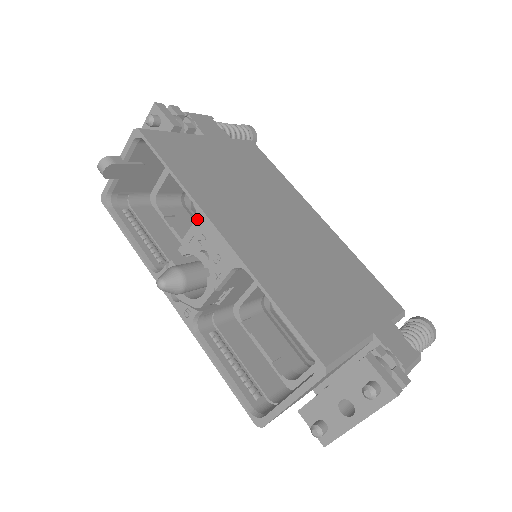
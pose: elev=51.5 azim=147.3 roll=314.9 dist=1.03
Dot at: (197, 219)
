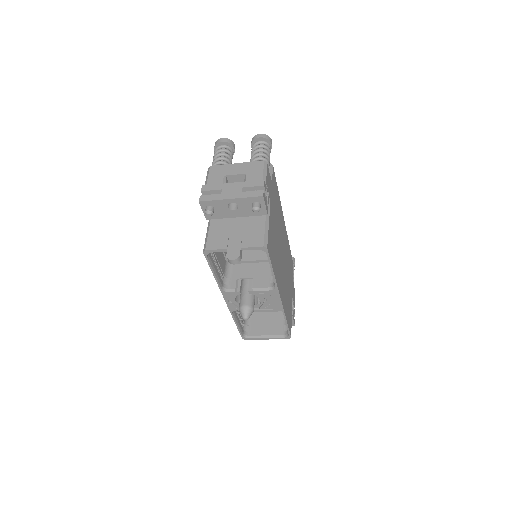
Dot at: (272, 291)
